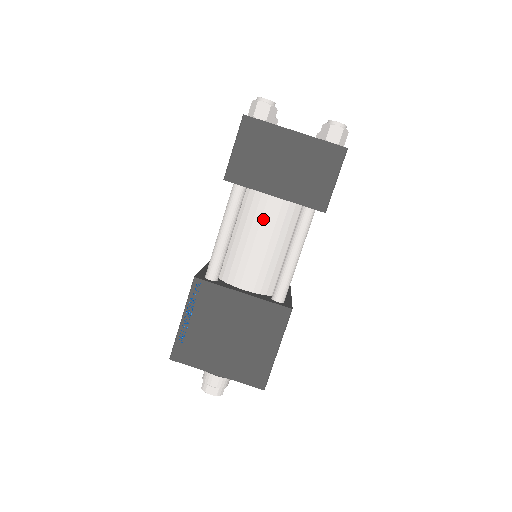
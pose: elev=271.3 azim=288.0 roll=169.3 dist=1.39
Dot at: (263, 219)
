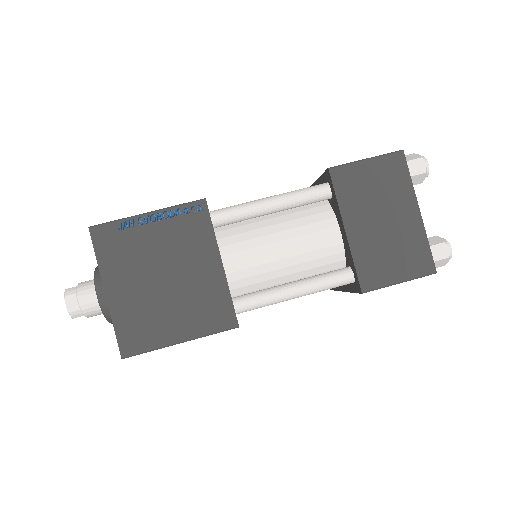
Dot at: (311, 235)
